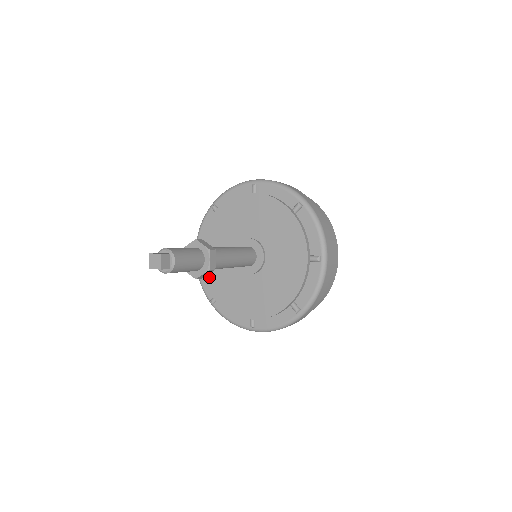
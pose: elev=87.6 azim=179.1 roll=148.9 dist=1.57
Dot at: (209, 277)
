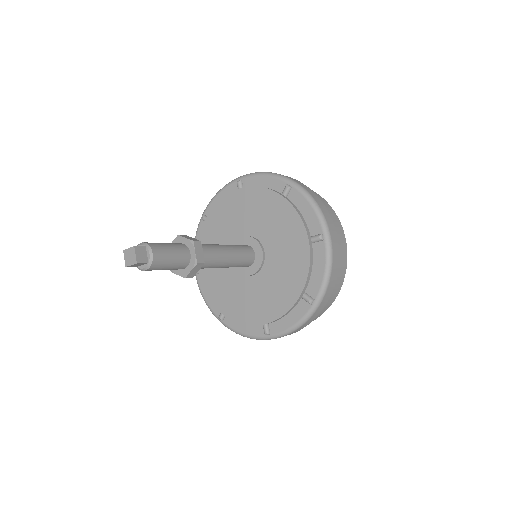
Dot at: (212, 291)
